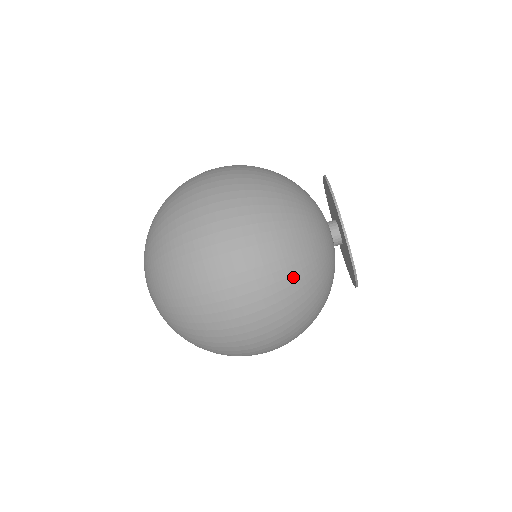
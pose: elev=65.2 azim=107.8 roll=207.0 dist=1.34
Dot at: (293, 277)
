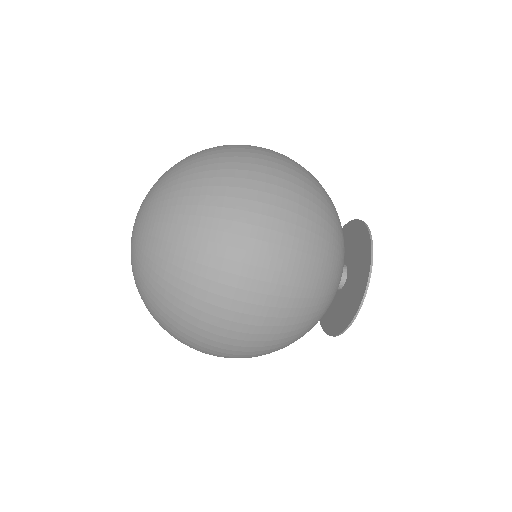
Dot at: (313, 291)
